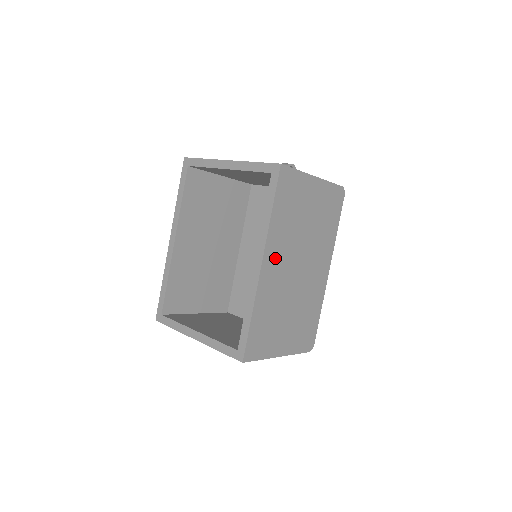
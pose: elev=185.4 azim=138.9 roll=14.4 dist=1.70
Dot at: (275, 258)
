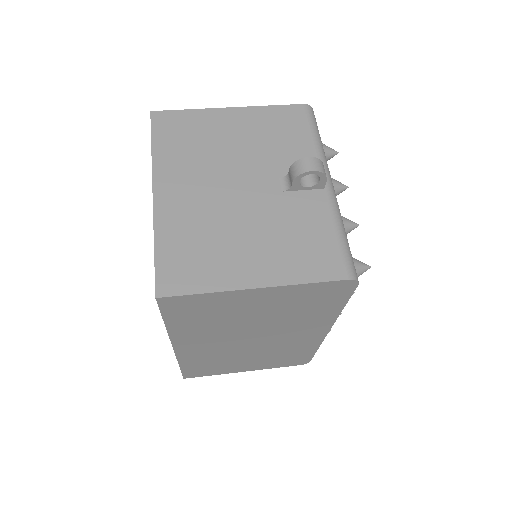
Dot at: (197, 342)
